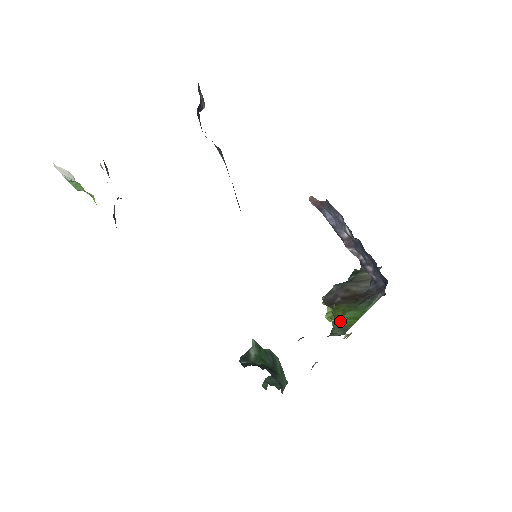
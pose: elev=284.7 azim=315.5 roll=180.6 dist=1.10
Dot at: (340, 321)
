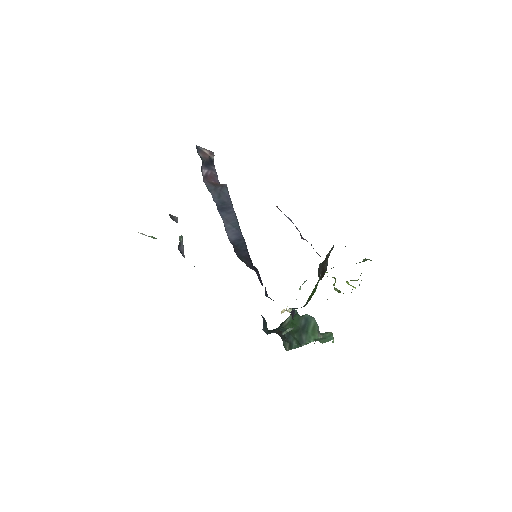
Dot at: (310, 295)
